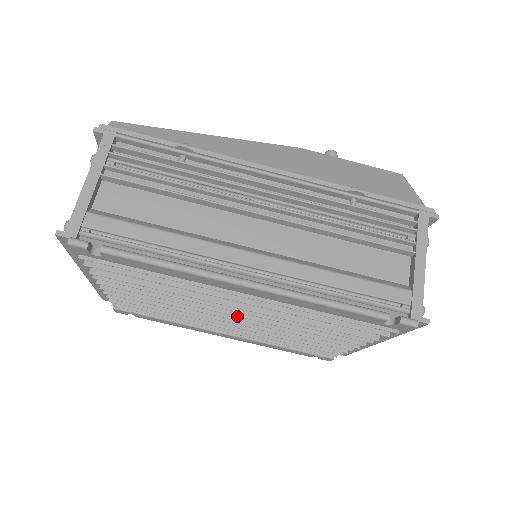
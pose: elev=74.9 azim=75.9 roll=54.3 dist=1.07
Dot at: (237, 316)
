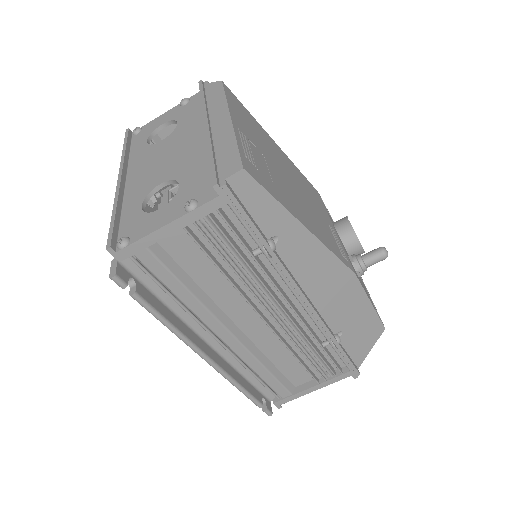
Dot at: occluded
